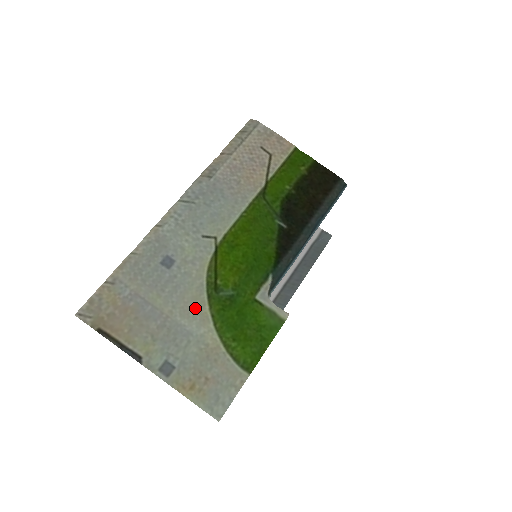
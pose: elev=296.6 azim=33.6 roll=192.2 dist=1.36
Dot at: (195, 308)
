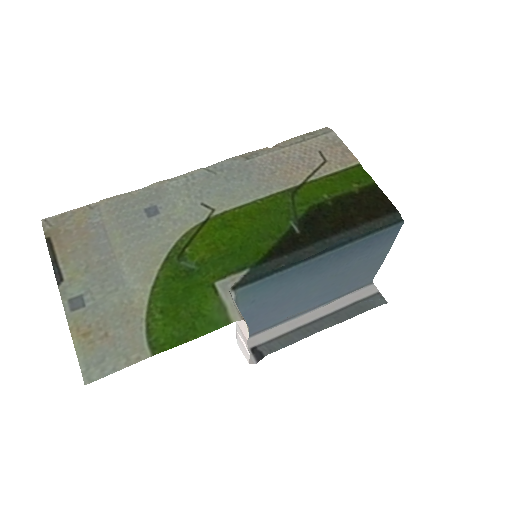
Dot at: (146, 262)
